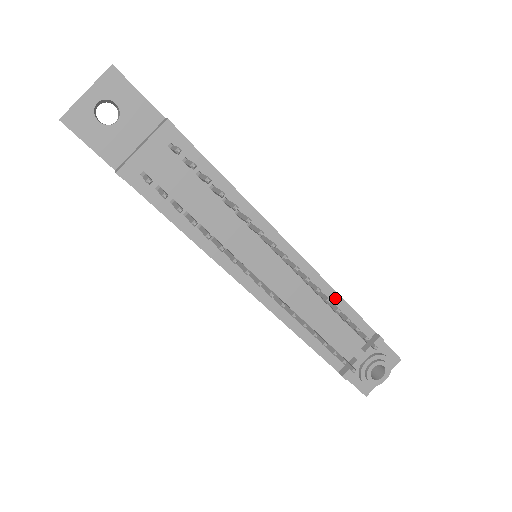
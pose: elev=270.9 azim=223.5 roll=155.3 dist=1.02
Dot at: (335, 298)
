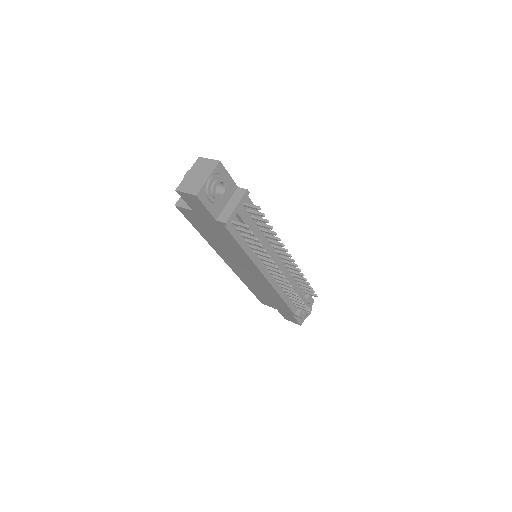
Dot at: occluded
